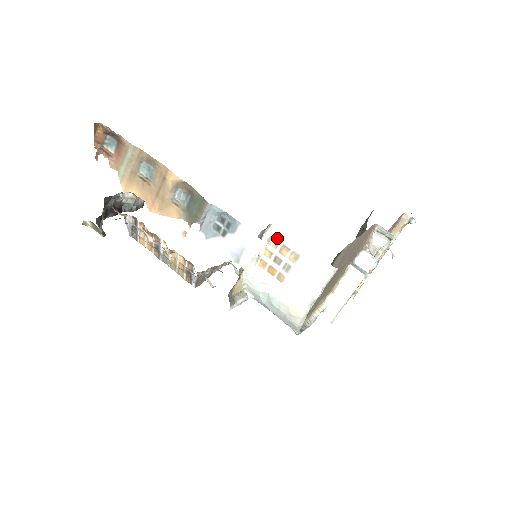
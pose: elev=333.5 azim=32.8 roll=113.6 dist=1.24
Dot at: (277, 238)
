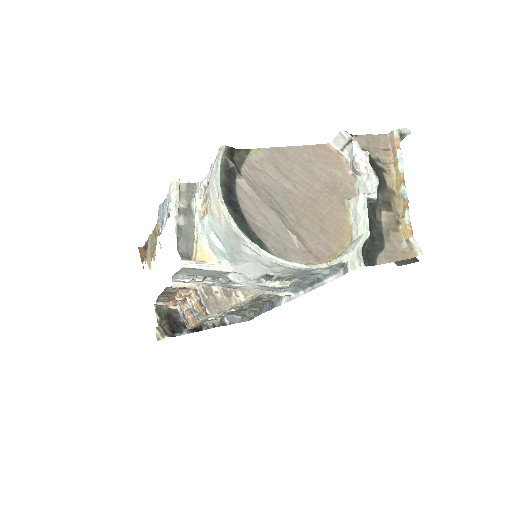
Dot at: (203, 186)
